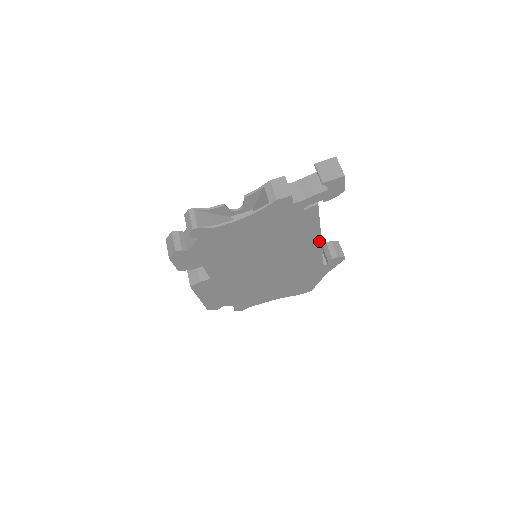
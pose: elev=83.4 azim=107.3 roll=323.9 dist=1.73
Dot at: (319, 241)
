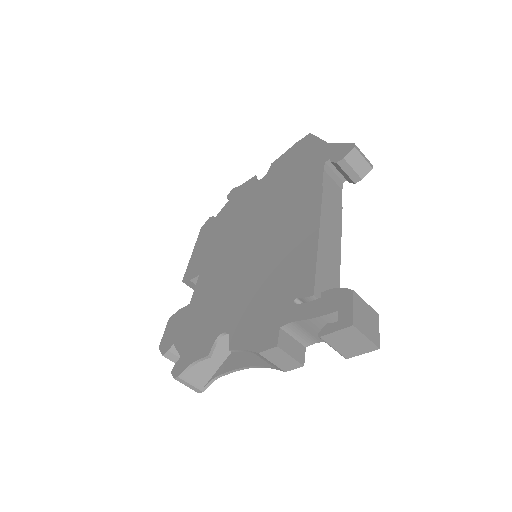
Dot at: occluded
